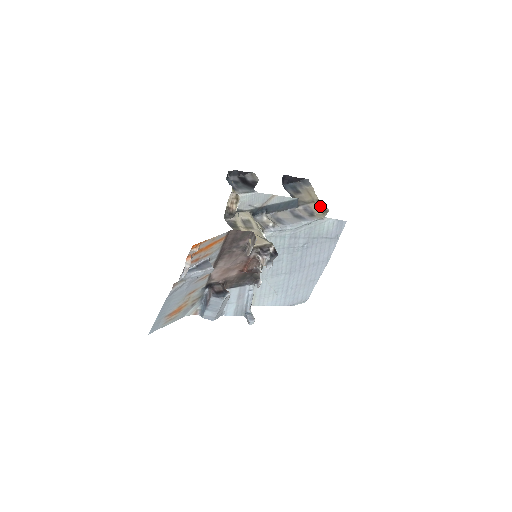
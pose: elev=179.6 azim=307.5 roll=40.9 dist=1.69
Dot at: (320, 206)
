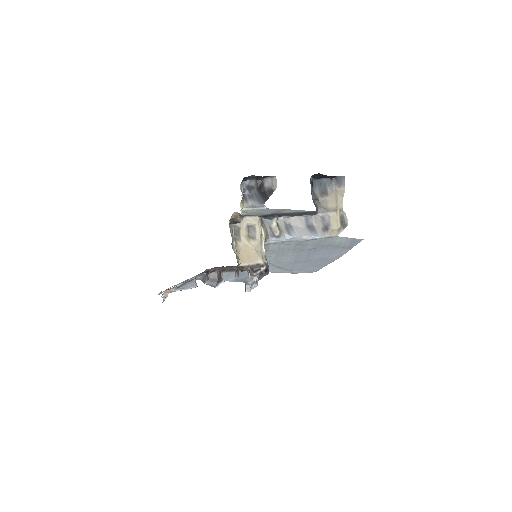
Dot at: (340, 218)
